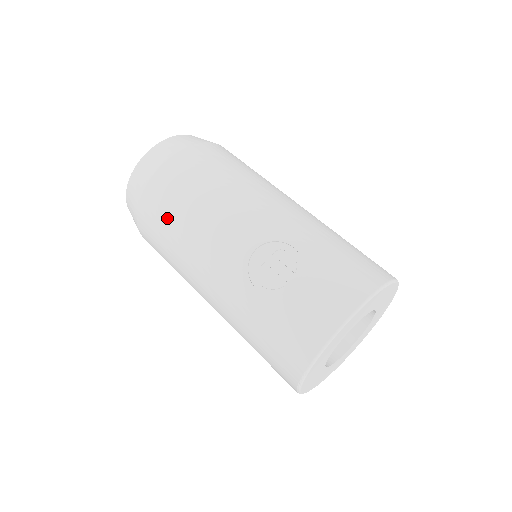
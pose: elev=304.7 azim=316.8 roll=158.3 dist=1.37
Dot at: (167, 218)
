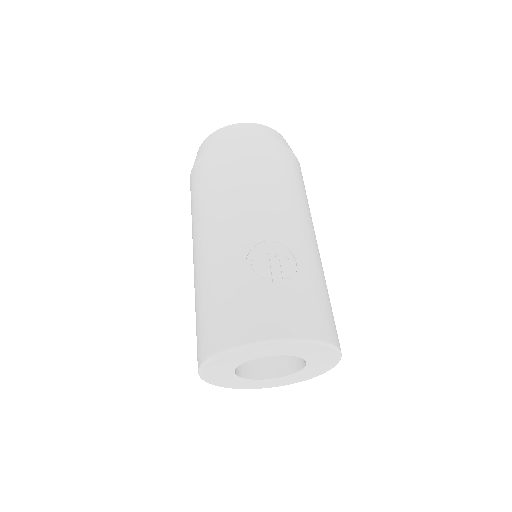
Dot at: (227, 170)
